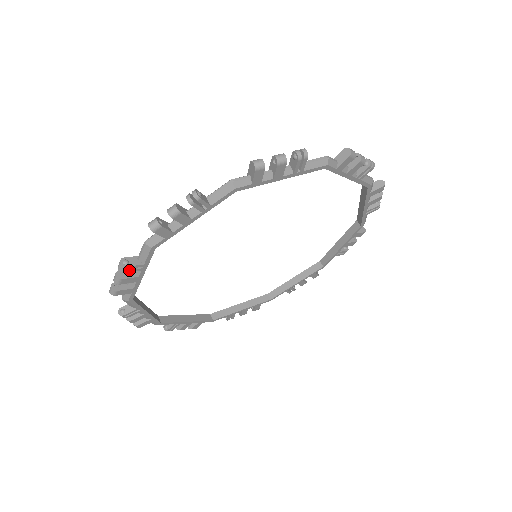
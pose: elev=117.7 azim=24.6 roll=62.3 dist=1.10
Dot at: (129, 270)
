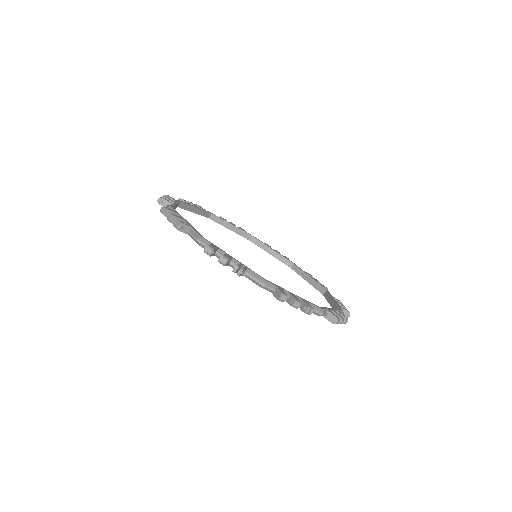
Dot at: (162, 205)
